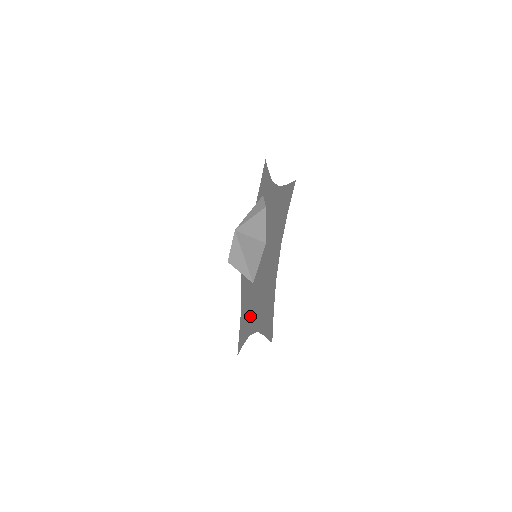
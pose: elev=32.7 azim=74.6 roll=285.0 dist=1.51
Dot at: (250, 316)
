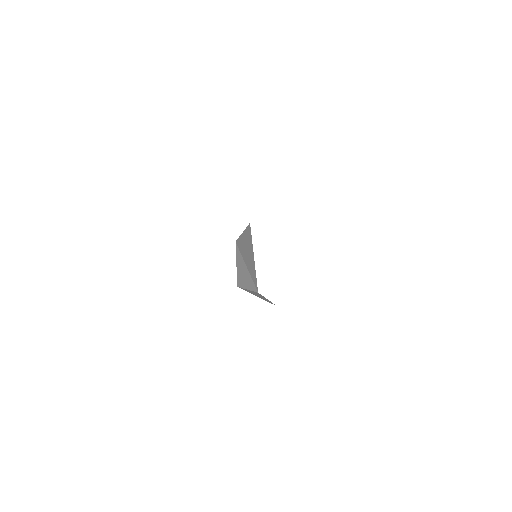
Dot at: occluded
